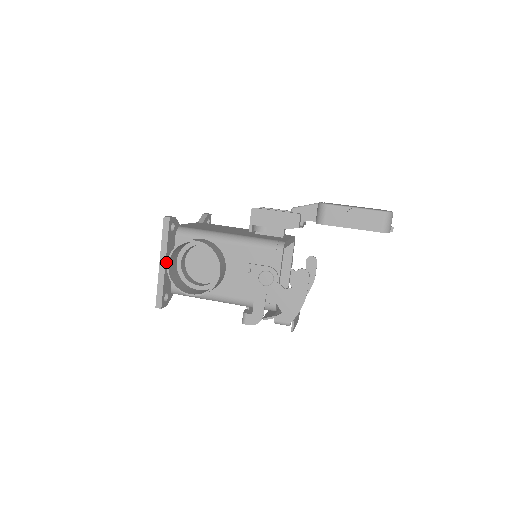
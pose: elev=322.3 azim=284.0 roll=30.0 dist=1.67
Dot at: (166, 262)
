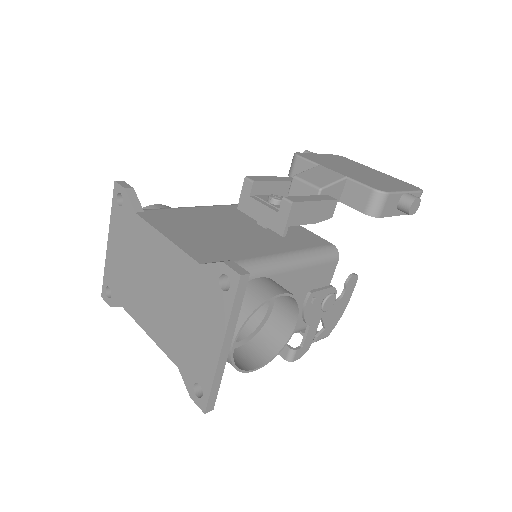
Dot at: (228, 343)
